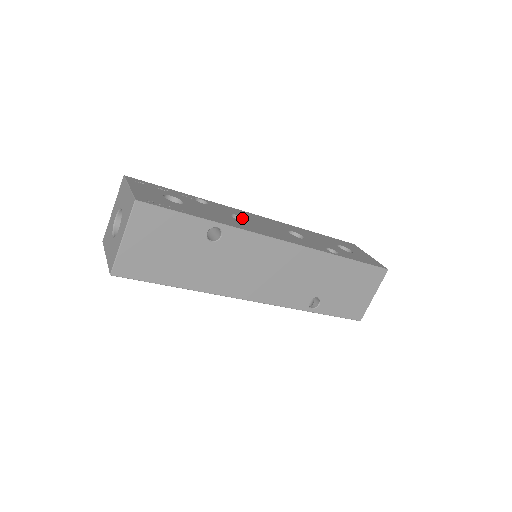
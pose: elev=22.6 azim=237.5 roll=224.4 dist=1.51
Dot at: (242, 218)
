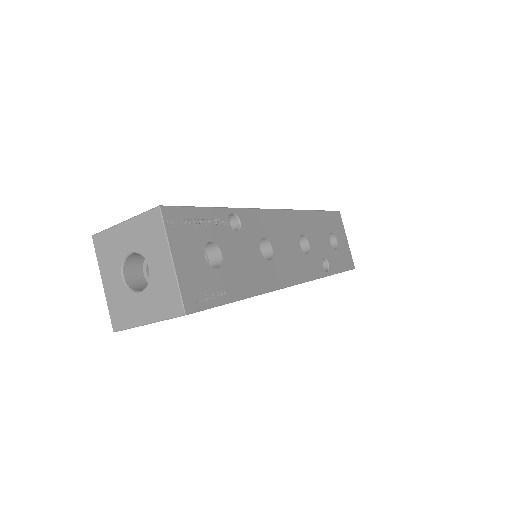
Dot at: (267, 241)
